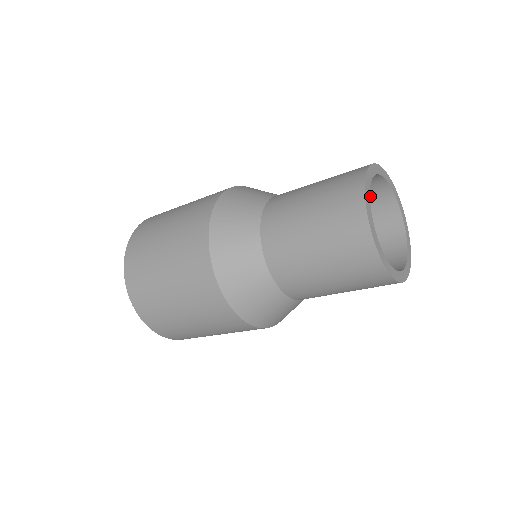
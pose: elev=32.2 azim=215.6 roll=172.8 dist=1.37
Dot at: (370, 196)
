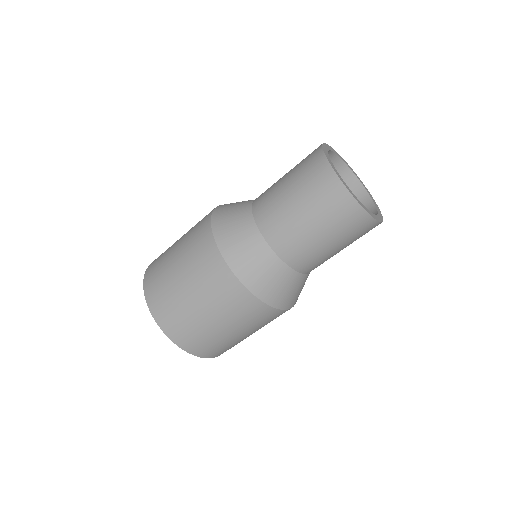
Dot at: occluded
